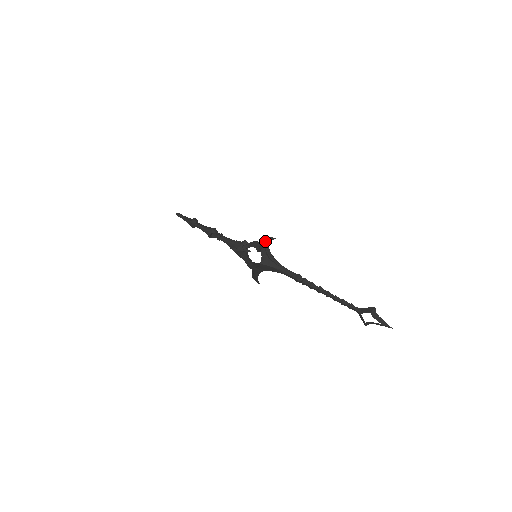
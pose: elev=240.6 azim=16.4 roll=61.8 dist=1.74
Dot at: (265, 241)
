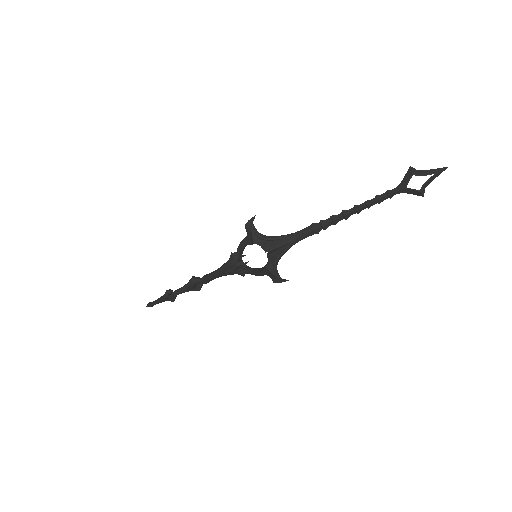
Dot at: (248, 229)
